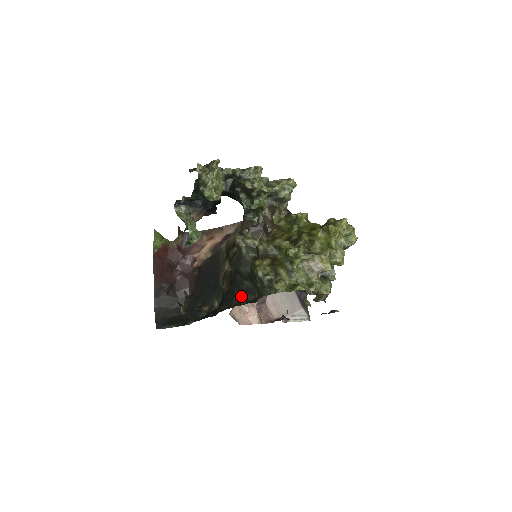
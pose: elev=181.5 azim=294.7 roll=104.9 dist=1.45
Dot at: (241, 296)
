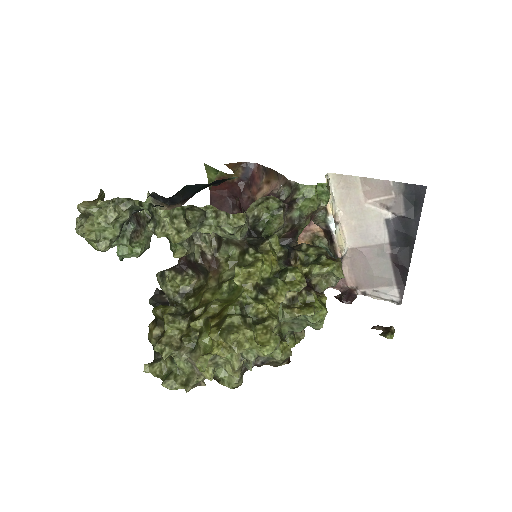
Dot at: occluded
